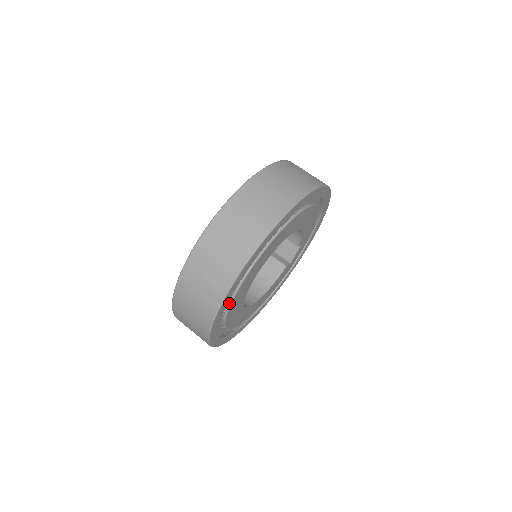
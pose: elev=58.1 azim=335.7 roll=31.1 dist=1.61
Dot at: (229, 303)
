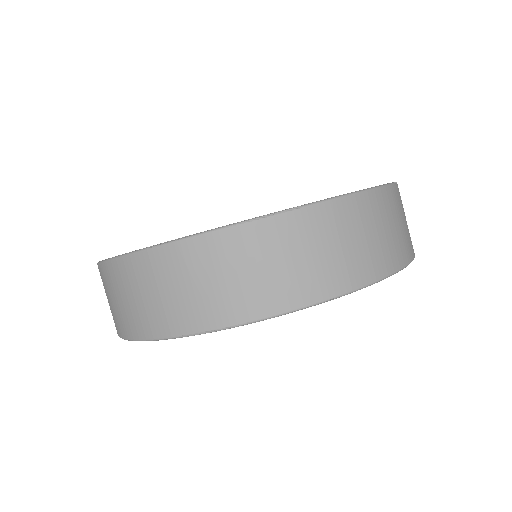
Dot at: occluded
